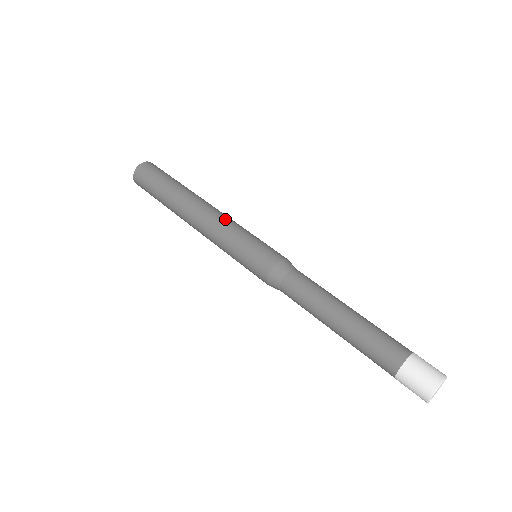
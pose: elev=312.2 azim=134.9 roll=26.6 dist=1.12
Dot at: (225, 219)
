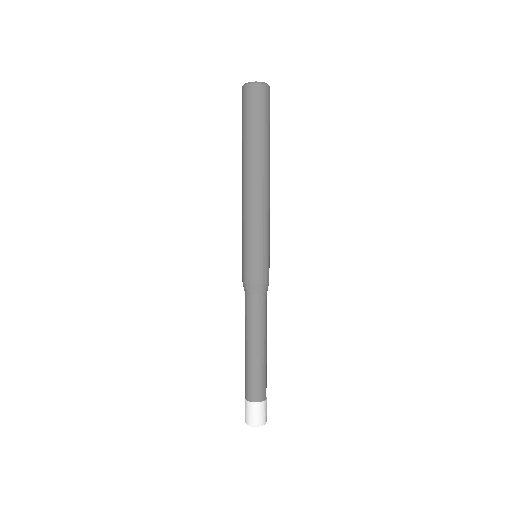
Dot at: (247, 214)
